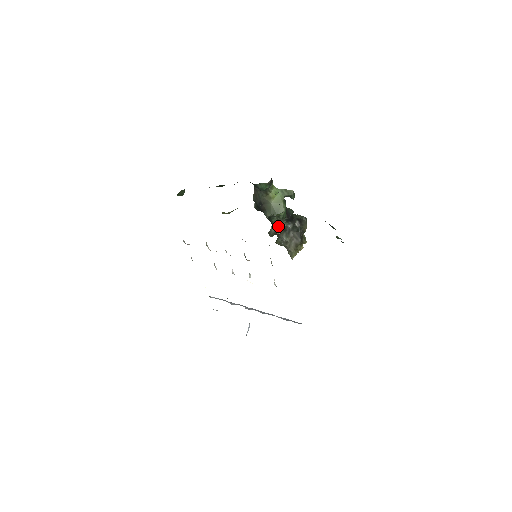
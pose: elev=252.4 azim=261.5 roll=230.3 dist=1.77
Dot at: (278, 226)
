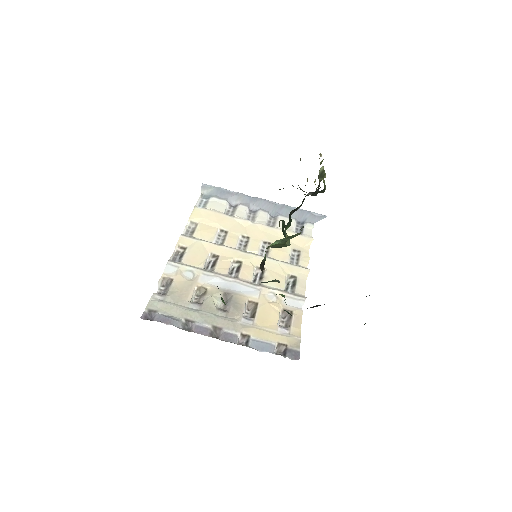
Dot at: occluded
